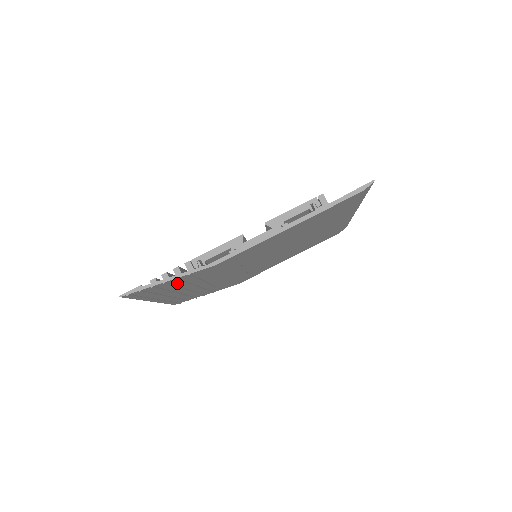
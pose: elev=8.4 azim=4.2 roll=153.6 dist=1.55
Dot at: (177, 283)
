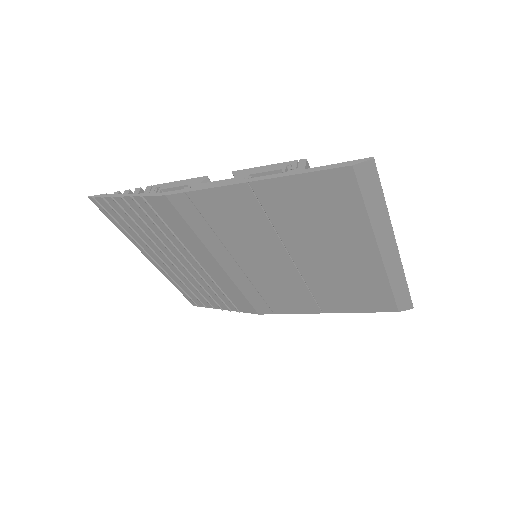
Dot at: (146, 218)
